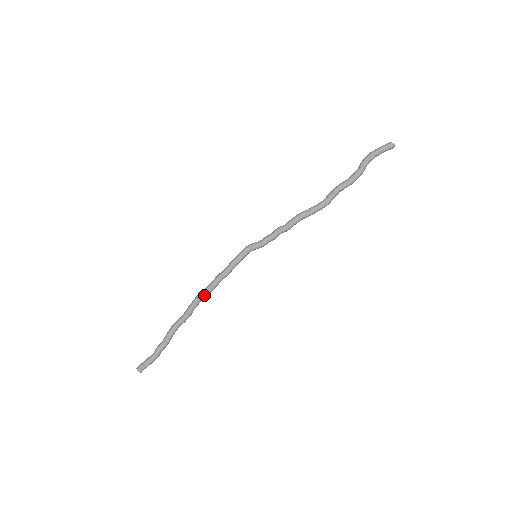
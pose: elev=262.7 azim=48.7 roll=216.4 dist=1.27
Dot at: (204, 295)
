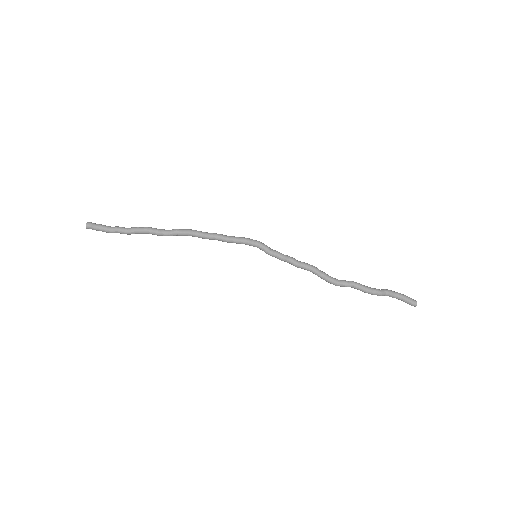
Dot at: (196, 233)
